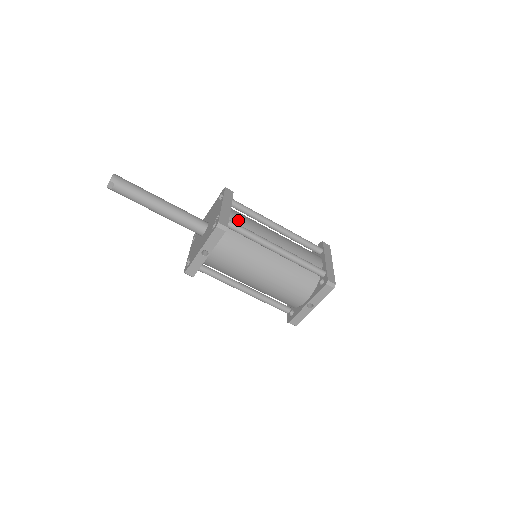
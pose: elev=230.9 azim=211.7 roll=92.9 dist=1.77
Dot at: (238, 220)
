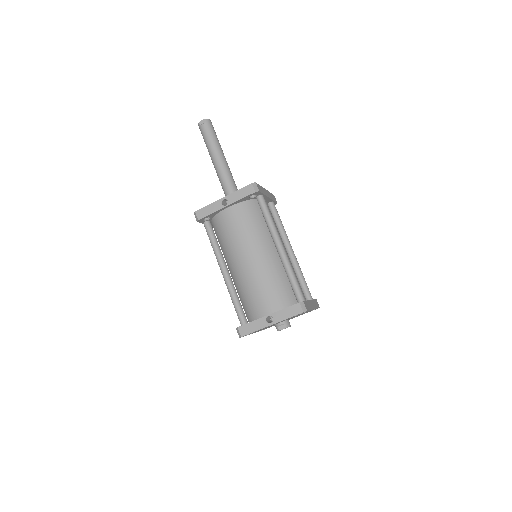
Dot at: occluded
